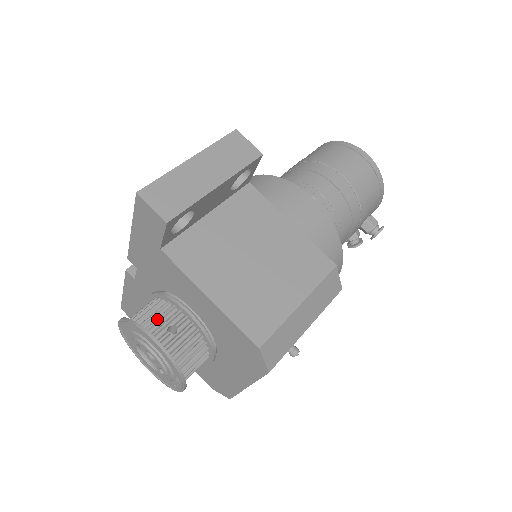
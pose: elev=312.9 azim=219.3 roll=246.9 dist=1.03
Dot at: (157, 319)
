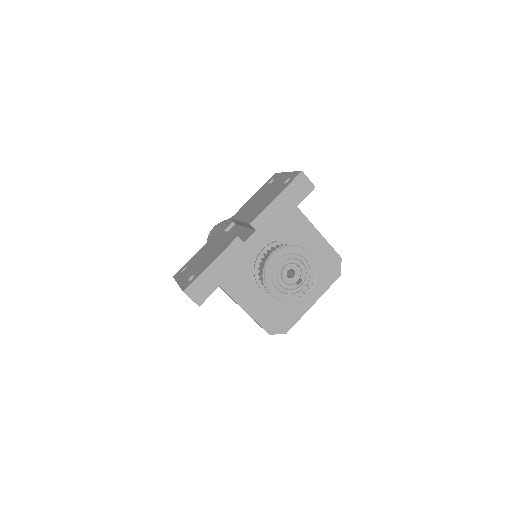
Dot at: occluded
